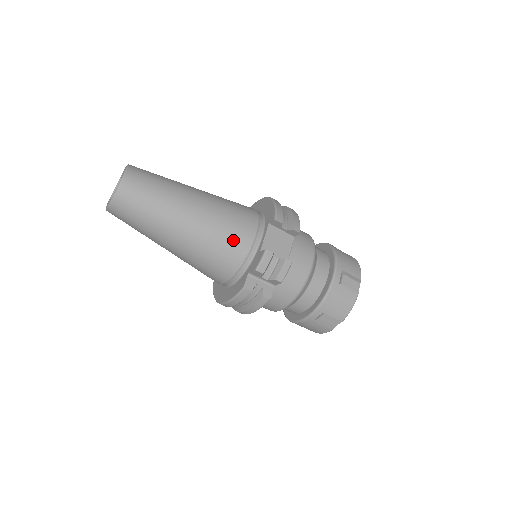
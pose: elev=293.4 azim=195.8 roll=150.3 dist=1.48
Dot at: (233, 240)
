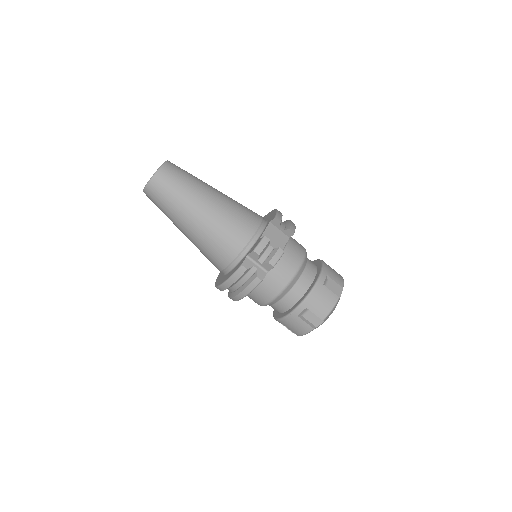
Dot at: (239, 228)
